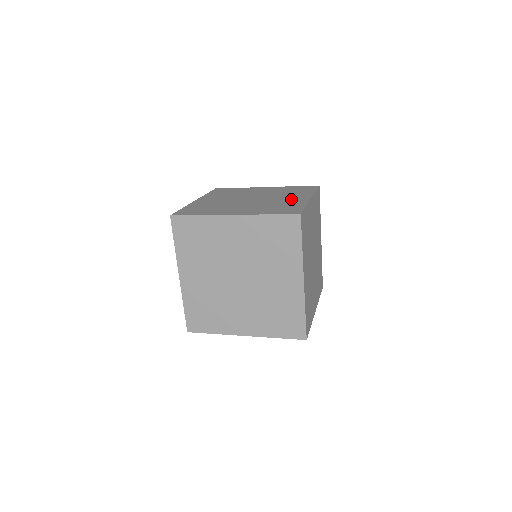
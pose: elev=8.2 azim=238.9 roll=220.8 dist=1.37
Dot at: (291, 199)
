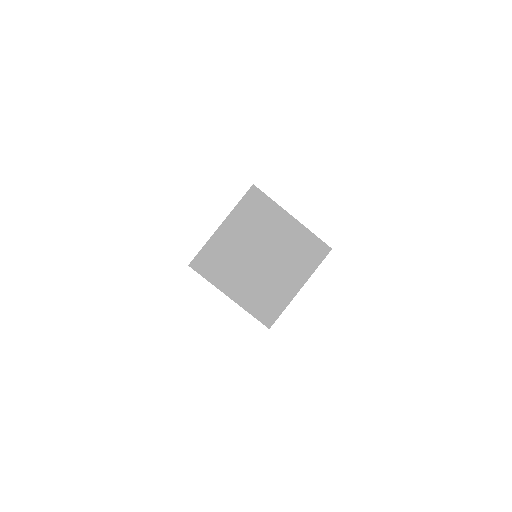
Dot at: (286, 282)
